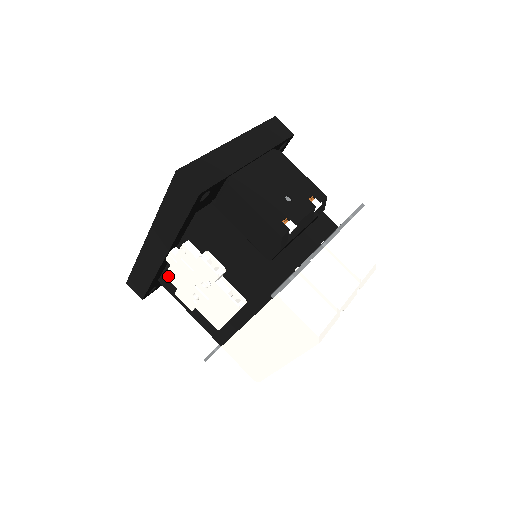
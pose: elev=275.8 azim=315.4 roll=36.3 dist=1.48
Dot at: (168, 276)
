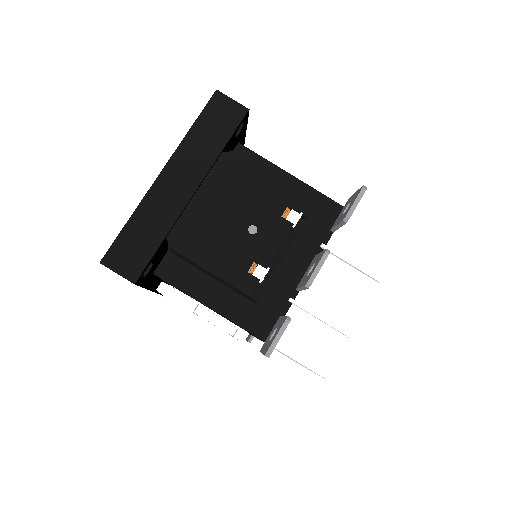
Dot at: occluded
